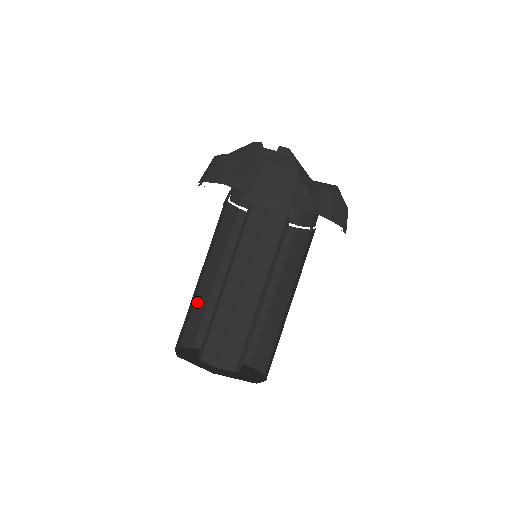
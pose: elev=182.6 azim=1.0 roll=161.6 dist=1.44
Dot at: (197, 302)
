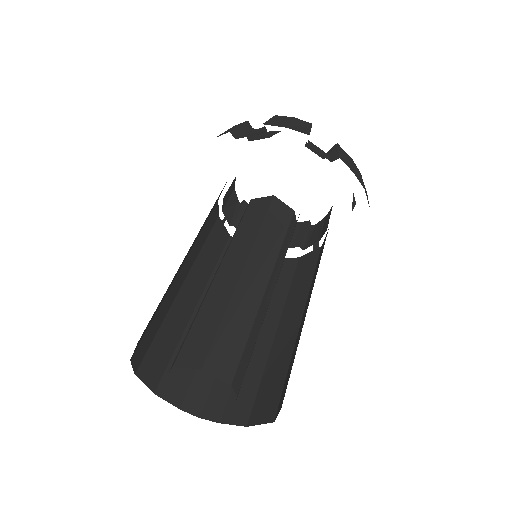
Dot at: (170, 318)
